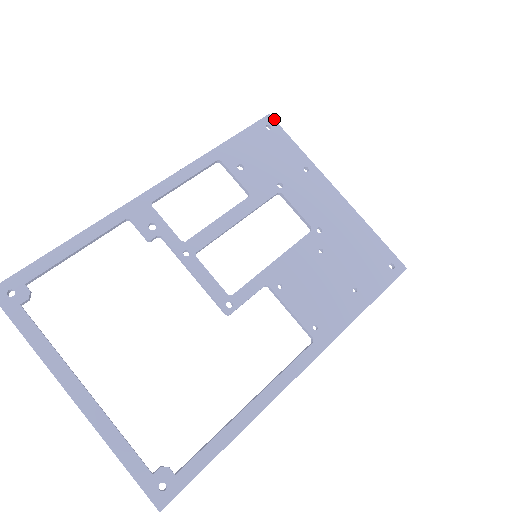
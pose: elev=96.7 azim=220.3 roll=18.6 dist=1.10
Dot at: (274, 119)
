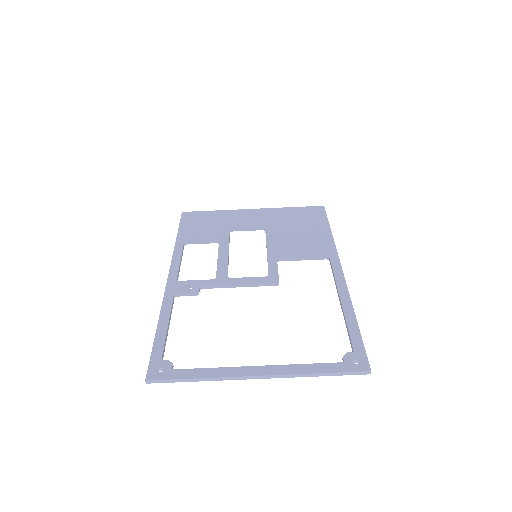
Dot at: (187, 212)
